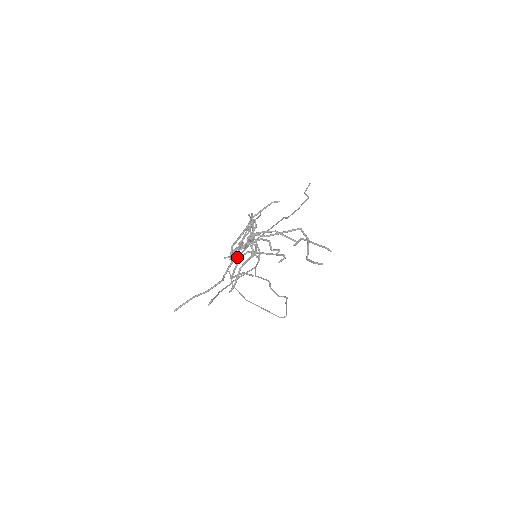
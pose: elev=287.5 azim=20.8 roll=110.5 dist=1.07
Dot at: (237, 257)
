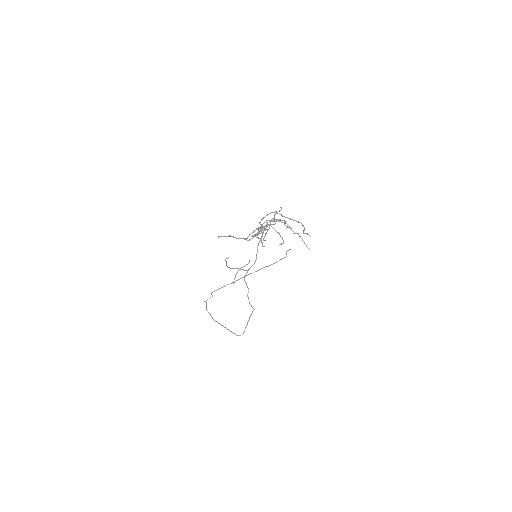
Dot at: occluded
